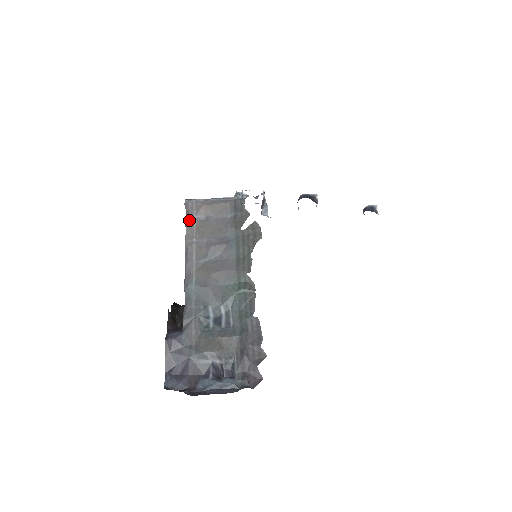
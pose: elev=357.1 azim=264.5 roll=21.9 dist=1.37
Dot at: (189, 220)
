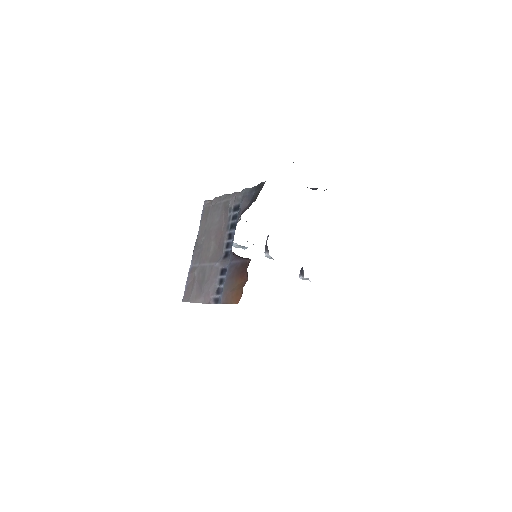
Dot at: occluded
